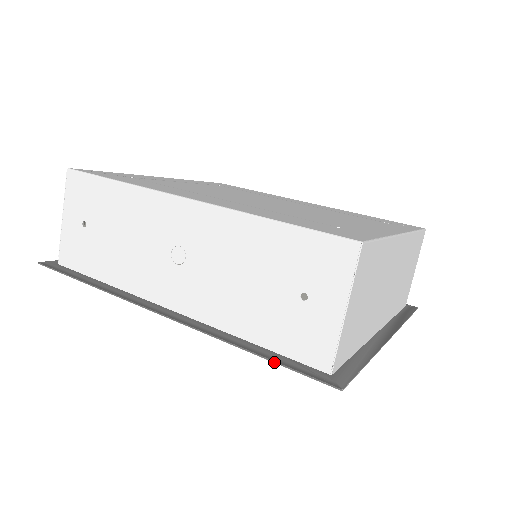
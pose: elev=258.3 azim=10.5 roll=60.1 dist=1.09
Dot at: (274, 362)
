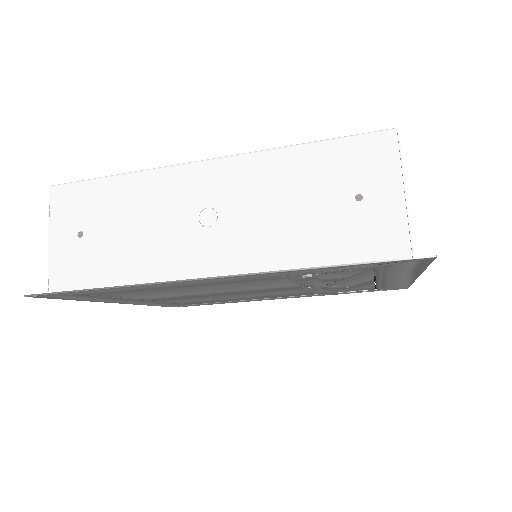
Dot at: (355, 264)
